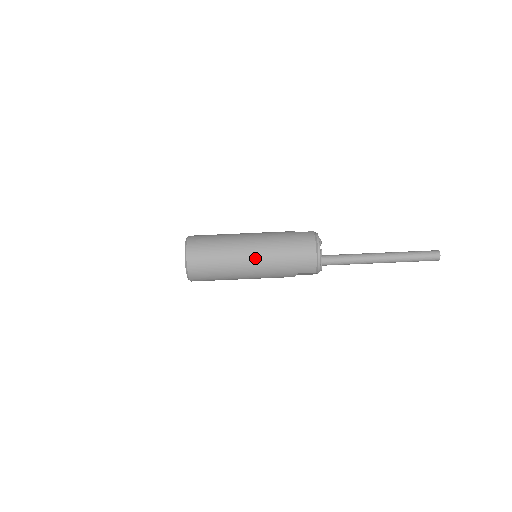
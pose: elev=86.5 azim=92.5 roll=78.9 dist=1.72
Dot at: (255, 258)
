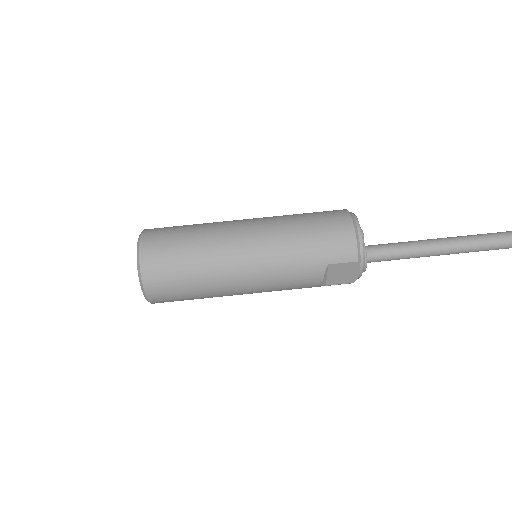
Dot at: (253, 238)
